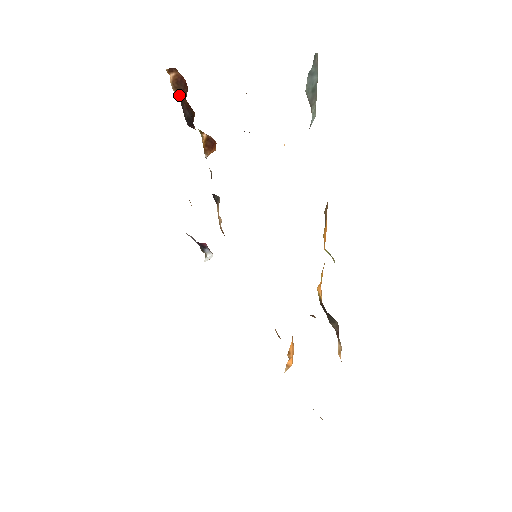
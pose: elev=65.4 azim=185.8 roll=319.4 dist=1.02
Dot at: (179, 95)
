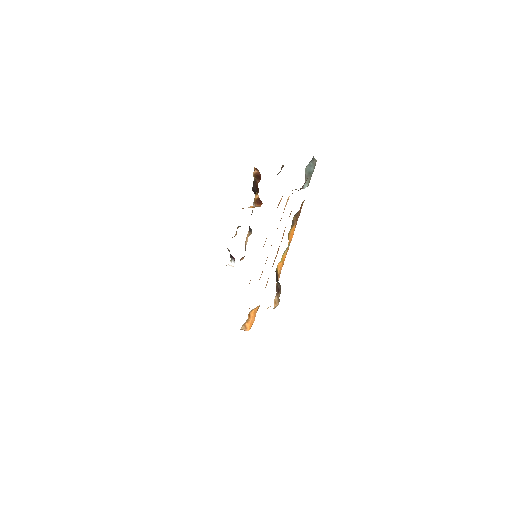
Dot at: (255, 179)
